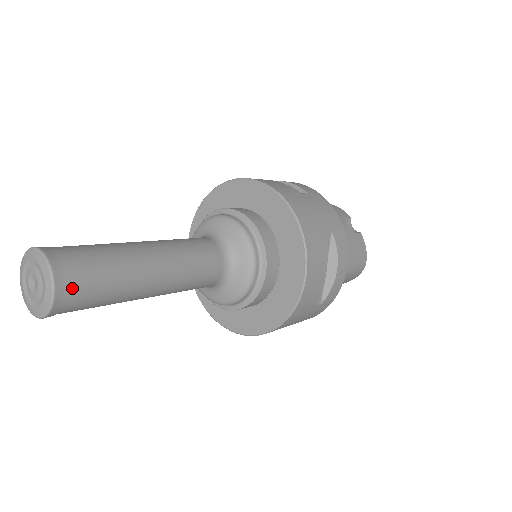
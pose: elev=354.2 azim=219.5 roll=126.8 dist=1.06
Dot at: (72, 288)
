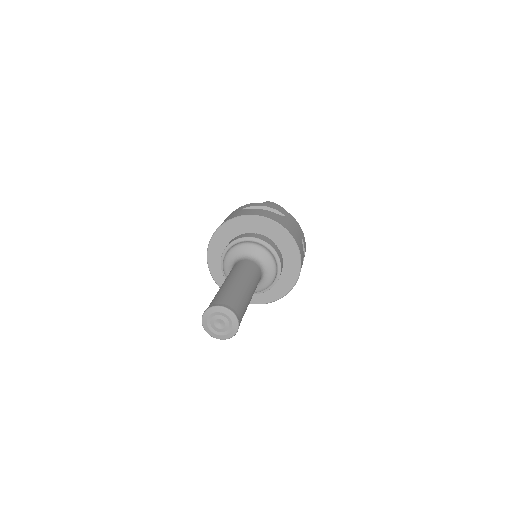
Dot at: (240, 321)
